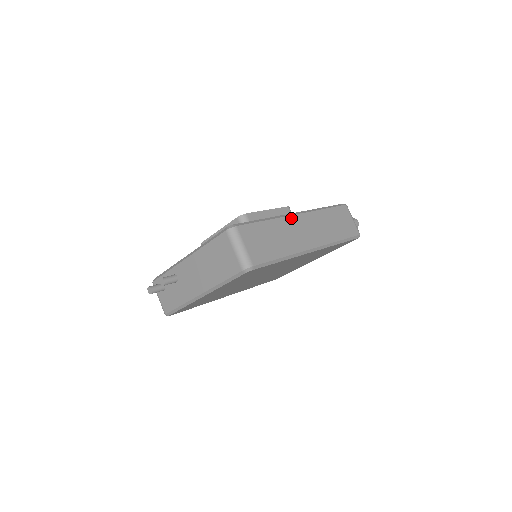
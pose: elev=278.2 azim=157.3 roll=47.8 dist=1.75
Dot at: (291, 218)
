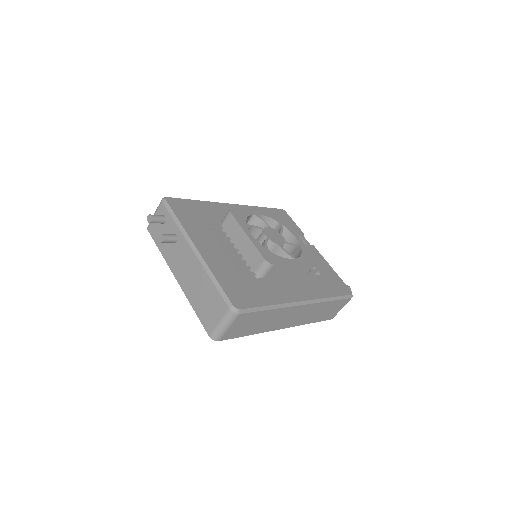
Dot at: (293, 308)
